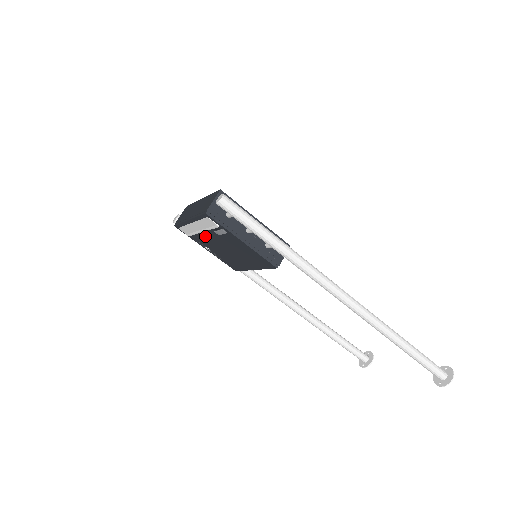
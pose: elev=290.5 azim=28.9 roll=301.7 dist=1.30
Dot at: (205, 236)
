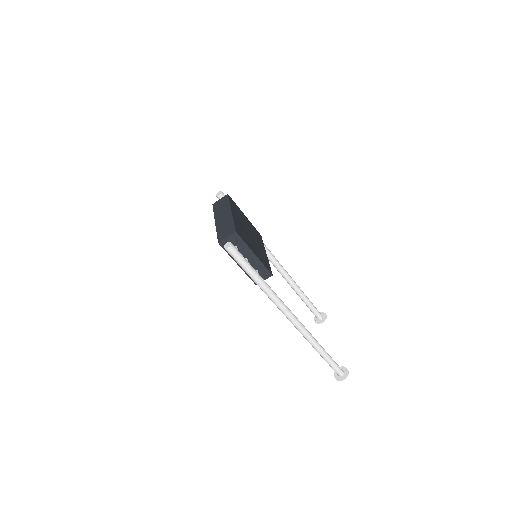
Dot at: occluded
